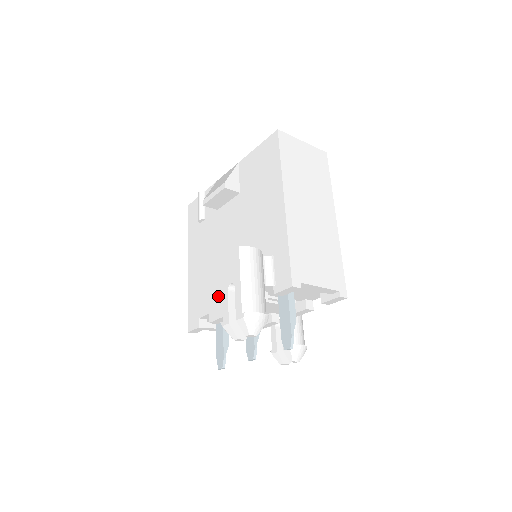
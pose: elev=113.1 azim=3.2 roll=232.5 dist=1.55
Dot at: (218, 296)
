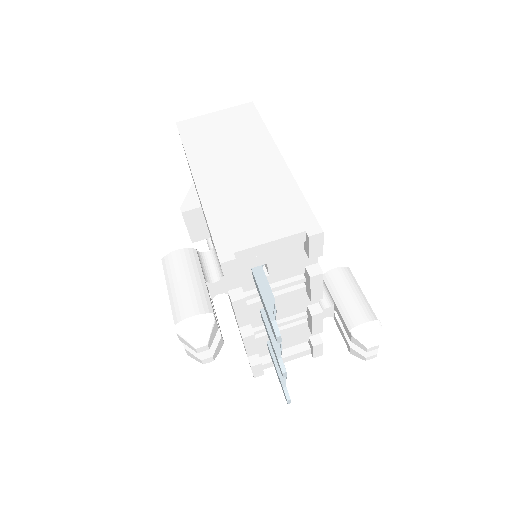
Dot at: occluded
